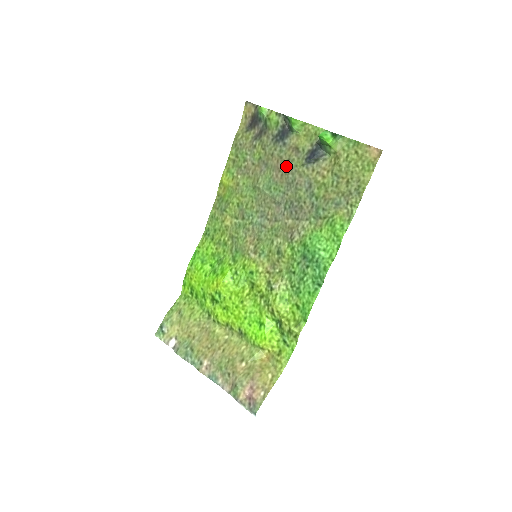
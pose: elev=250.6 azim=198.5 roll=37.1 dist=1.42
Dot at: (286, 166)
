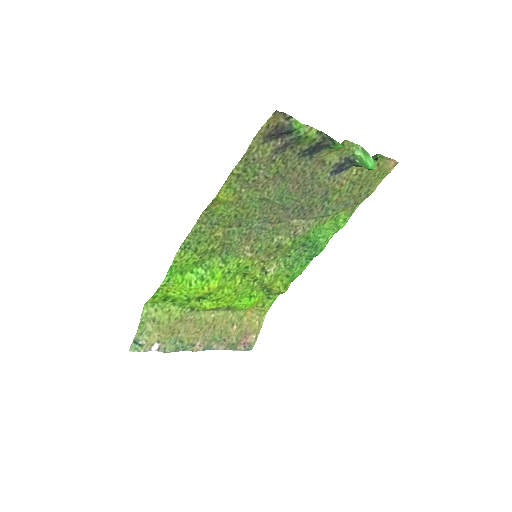
Dot at: (308, 179)
